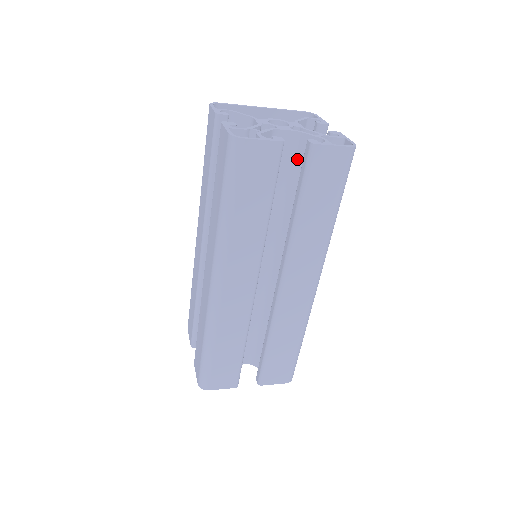
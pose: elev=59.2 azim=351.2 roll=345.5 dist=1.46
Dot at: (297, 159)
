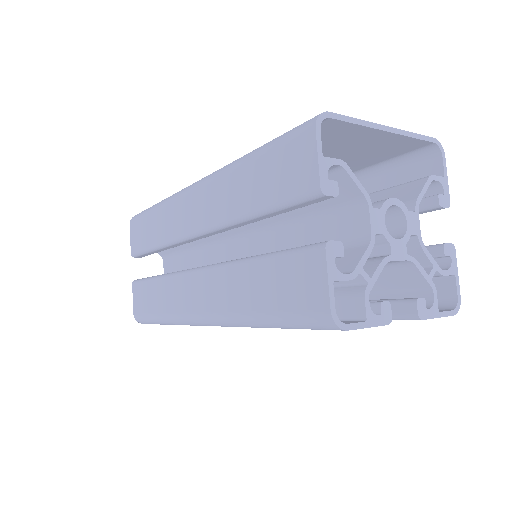
Dot at: (383, 270)
